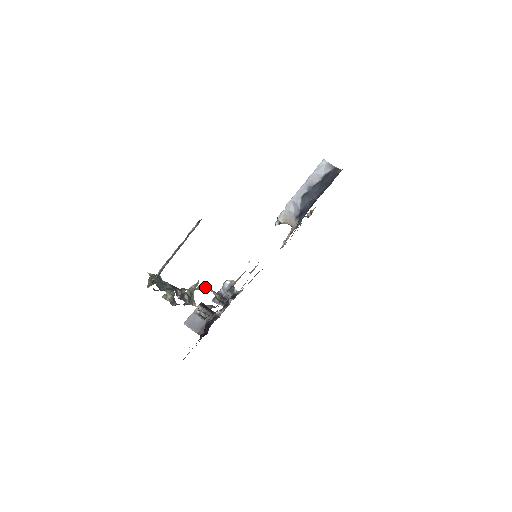
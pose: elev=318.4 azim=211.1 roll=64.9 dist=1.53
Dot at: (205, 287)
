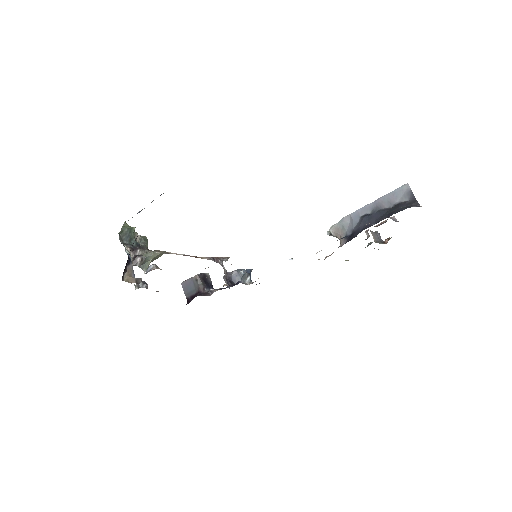
Dot at: (220, 261)
